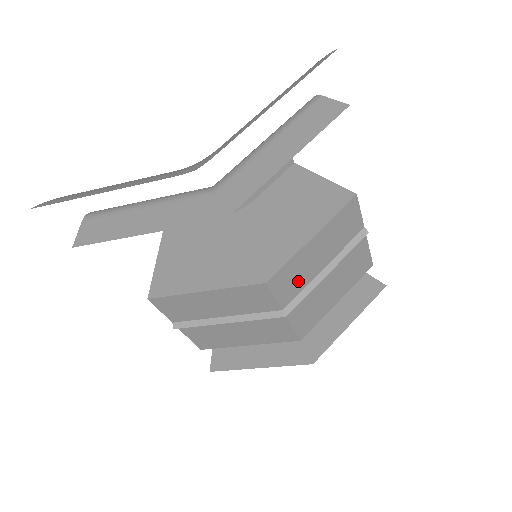
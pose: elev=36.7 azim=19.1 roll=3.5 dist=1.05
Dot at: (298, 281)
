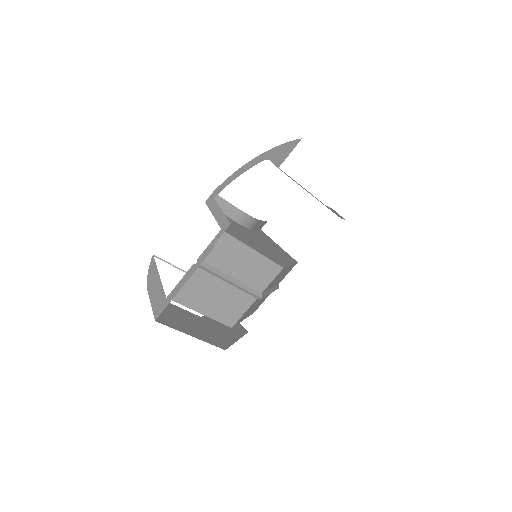
Dot at: occluded
